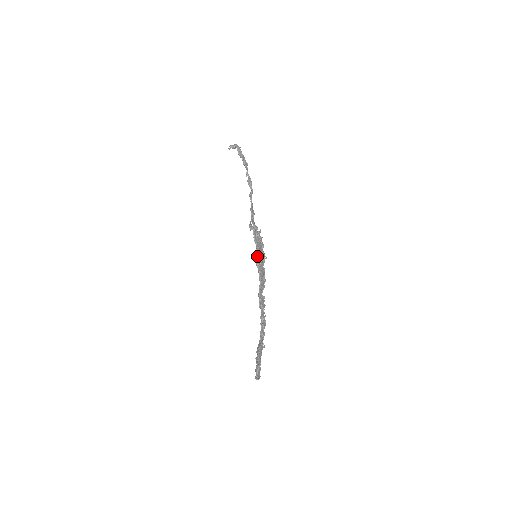
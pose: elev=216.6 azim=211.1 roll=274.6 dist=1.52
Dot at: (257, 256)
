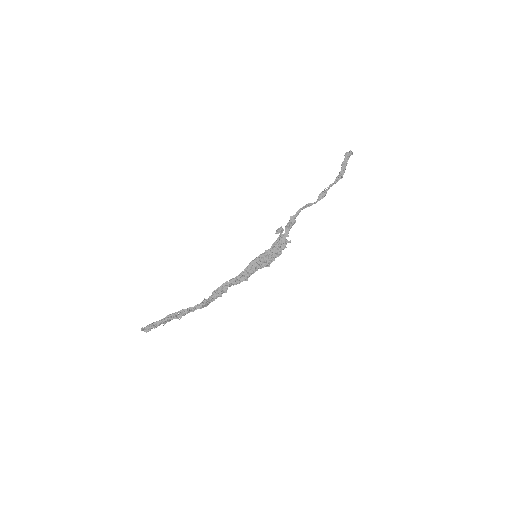
Dot at: (257, 257)
